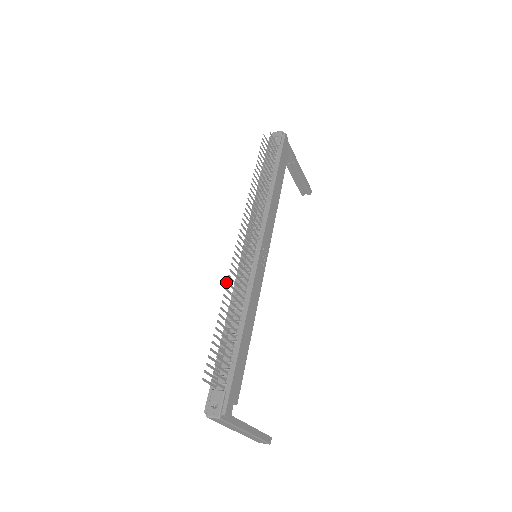
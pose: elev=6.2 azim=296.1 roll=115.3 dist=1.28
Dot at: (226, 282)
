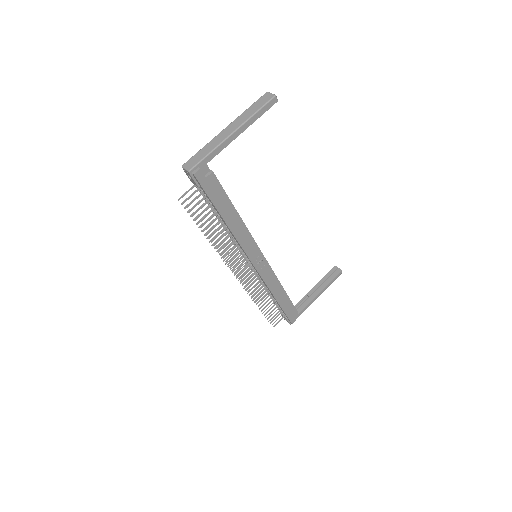
Dot at: occluded
